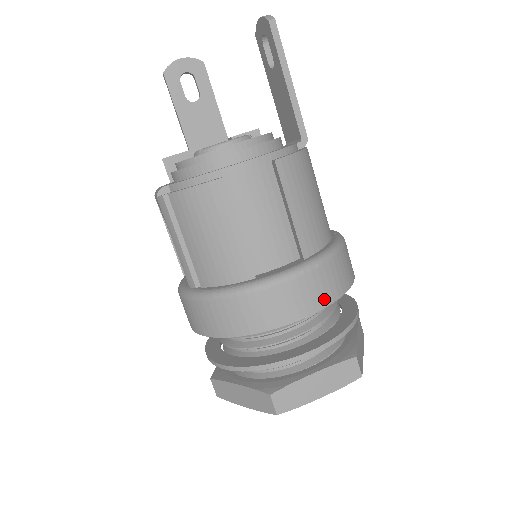
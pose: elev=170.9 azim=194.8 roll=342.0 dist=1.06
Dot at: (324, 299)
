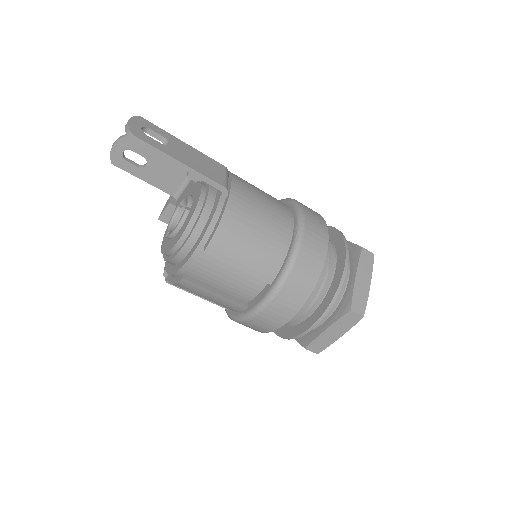
Dot at: (299, 302)
